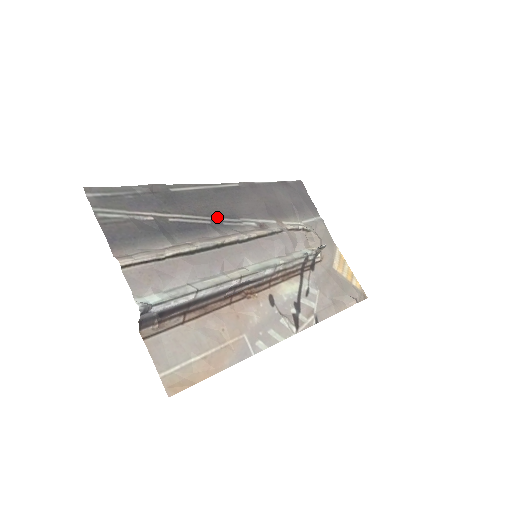
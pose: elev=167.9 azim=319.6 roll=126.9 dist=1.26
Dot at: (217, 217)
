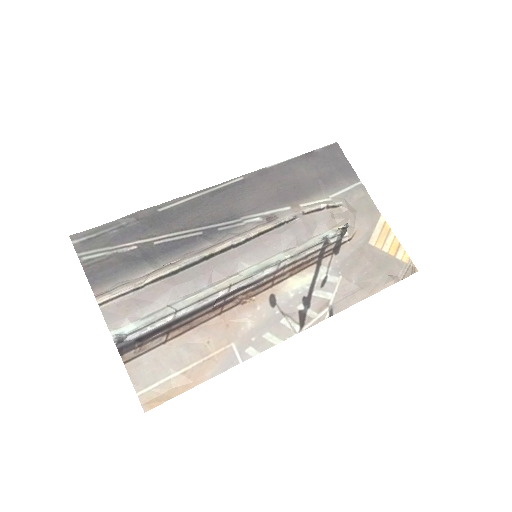
Dot at: (211, 224)
